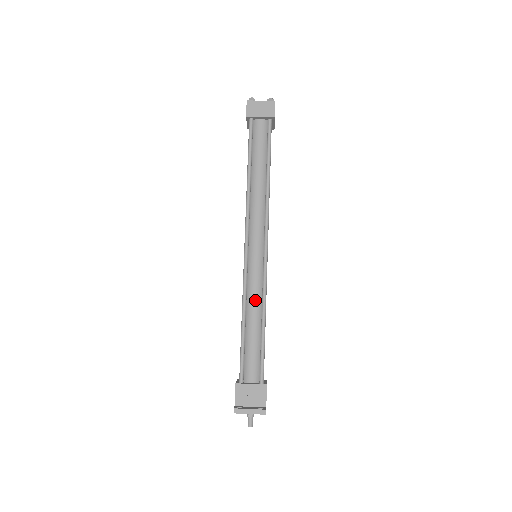
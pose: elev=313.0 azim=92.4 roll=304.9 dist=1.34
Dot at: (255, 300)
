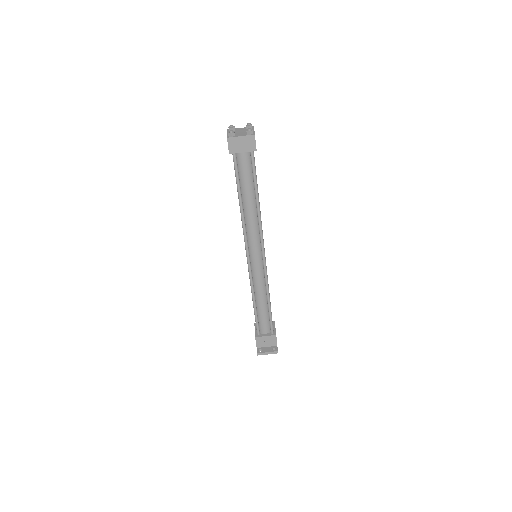
Dot at: (260, 289)
